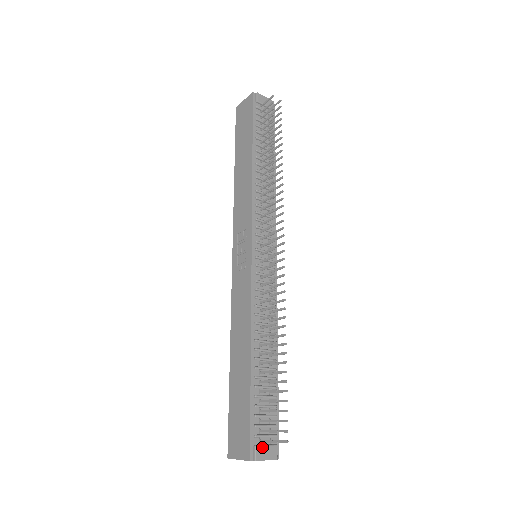
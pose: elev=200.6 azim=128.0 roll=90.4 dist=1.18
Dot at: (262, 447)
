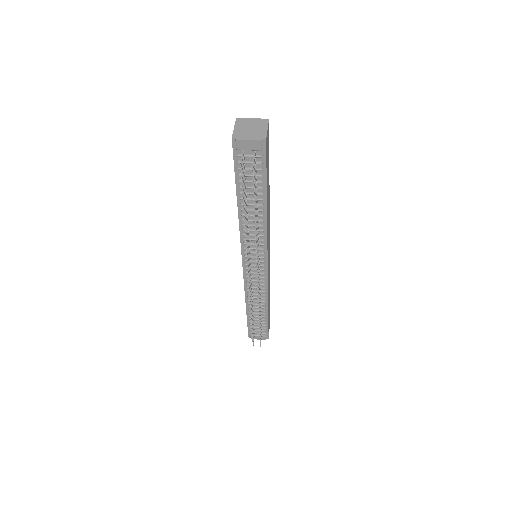
Dot at: (255, 336)
